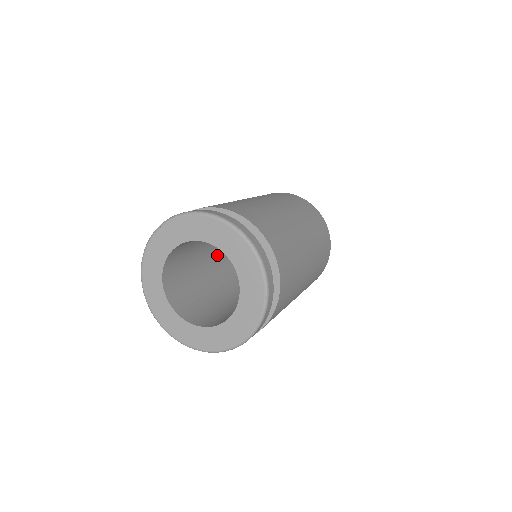
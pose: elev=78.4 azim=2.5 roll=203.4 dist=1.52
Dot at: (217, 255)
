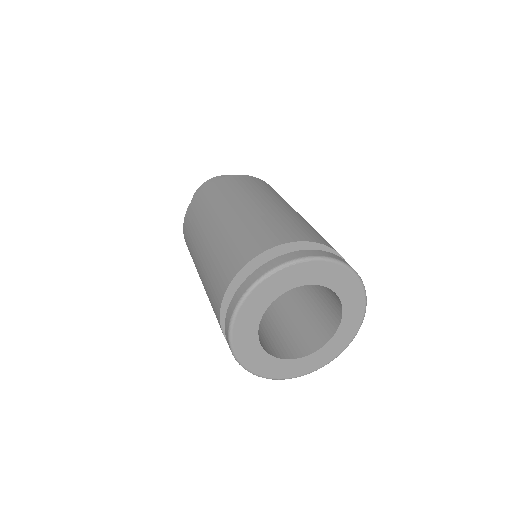
Dot at: occluded
